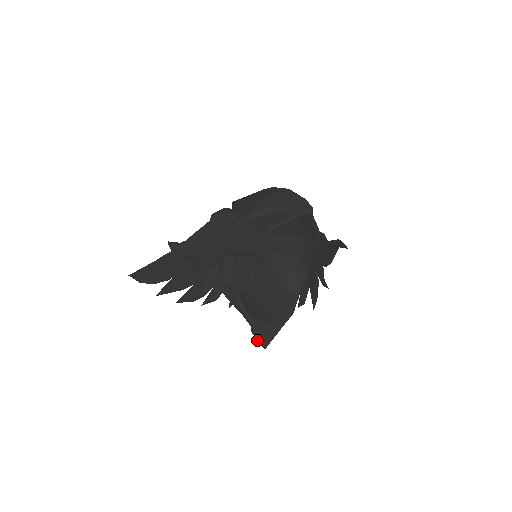
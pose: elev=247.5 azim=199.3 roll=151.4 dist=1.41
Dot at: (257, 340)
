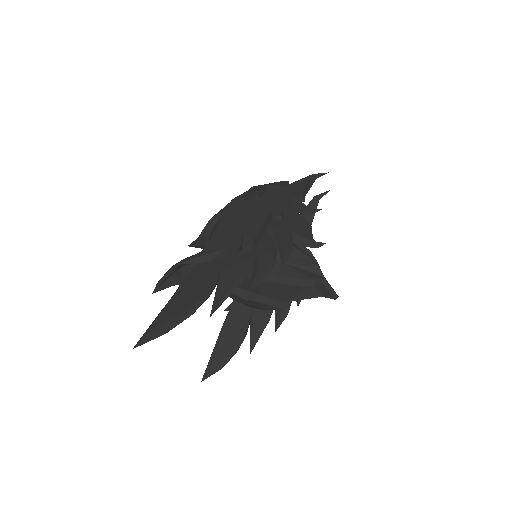
Dot at: (330, 290)
